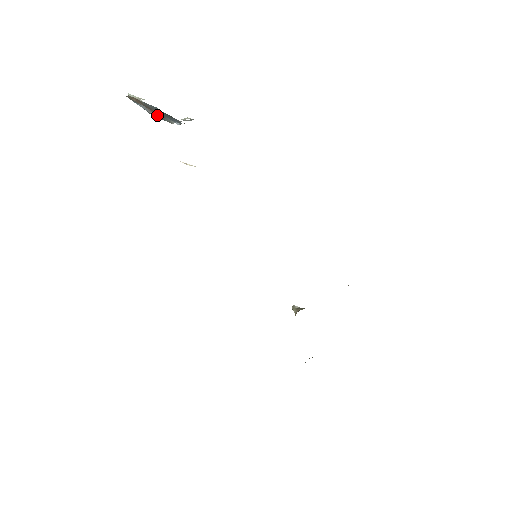
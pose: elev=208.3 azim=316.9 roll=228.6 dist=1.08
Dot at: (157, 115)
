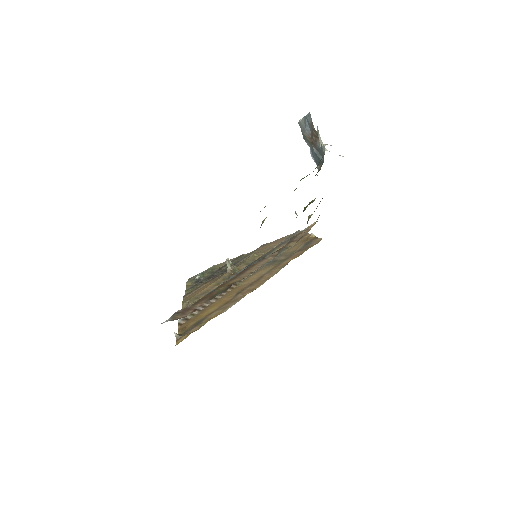
Dot at: (308, 139)
